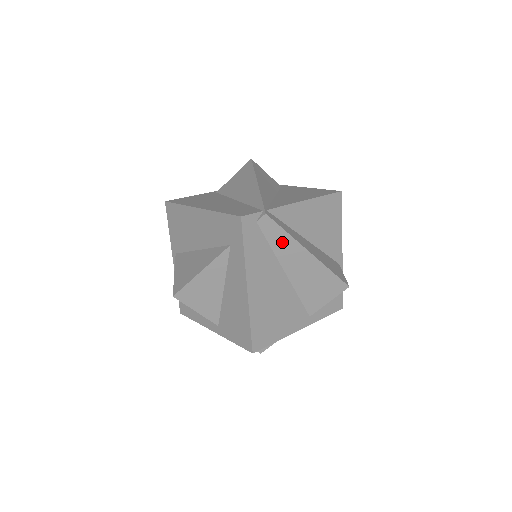
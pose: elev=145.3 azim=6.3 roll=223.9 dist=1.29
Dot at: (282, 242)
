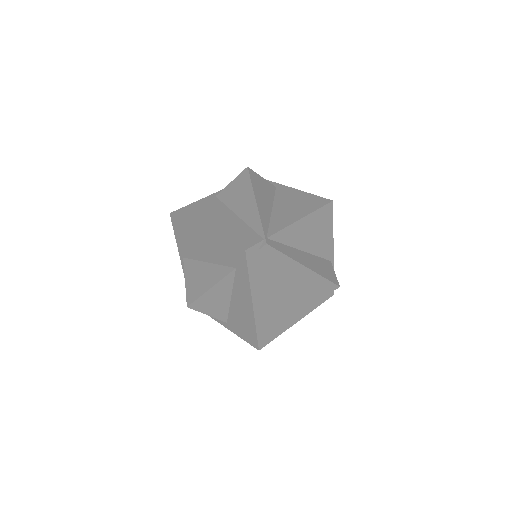
Dot at: (281, 262)
